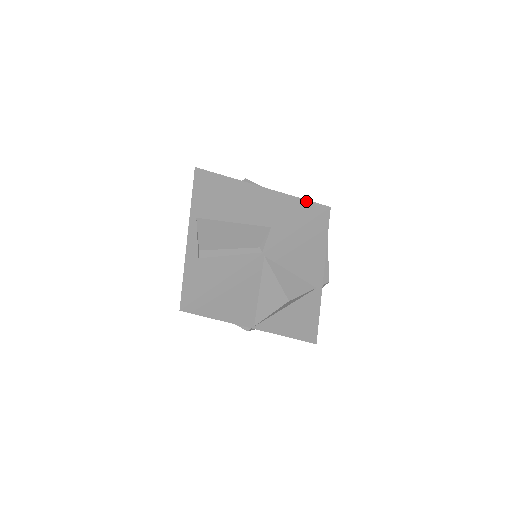
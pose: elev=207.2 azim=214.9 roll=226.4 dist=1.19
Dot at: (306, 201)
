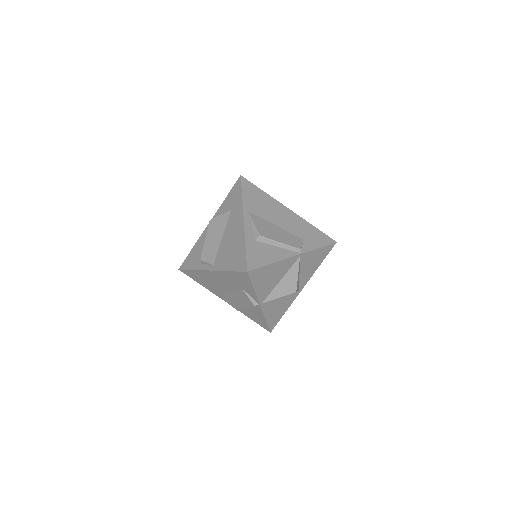
Dot at: (322, 232)
